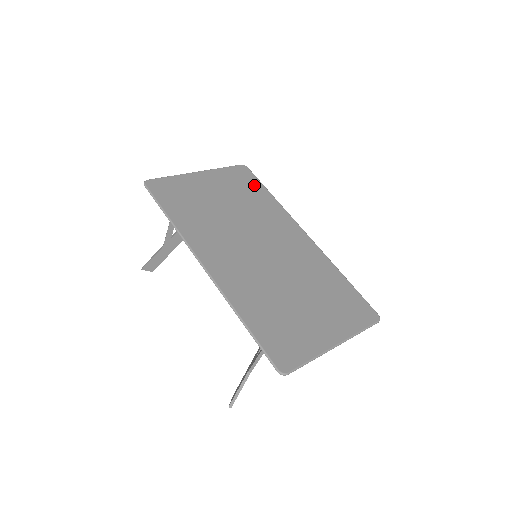
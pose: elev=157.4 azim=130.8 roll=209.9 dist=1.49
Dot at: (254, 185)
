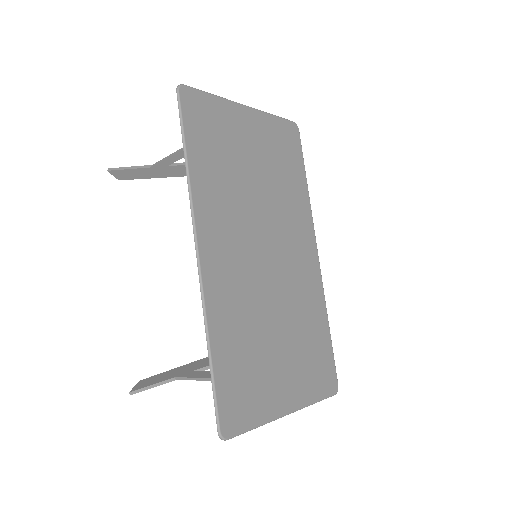
Dot at: (296, 159)
